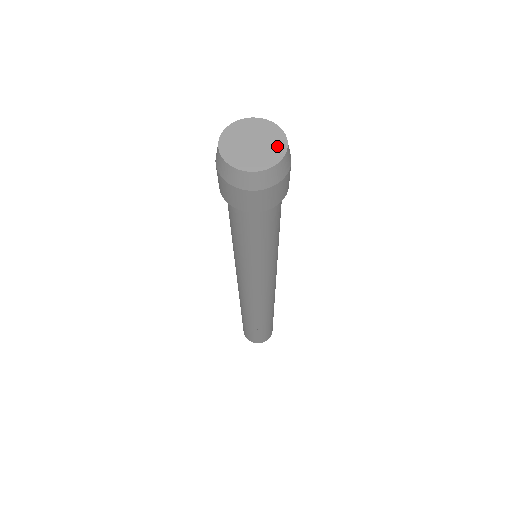
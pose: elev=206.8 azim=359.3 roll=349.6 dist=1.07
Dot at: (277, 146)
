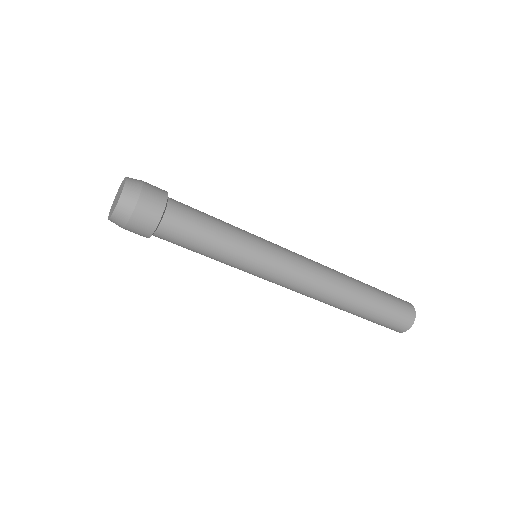
Dot at: (120, 195)
